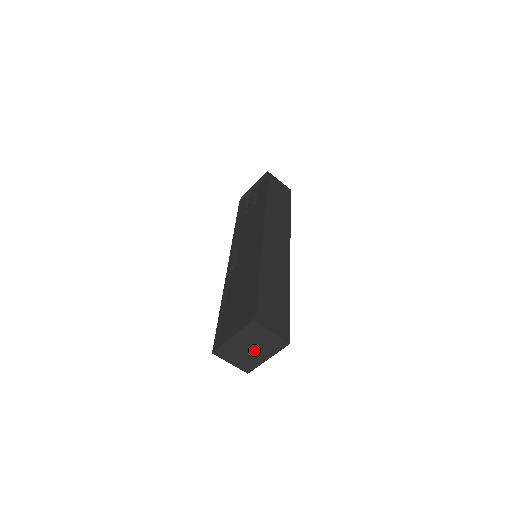
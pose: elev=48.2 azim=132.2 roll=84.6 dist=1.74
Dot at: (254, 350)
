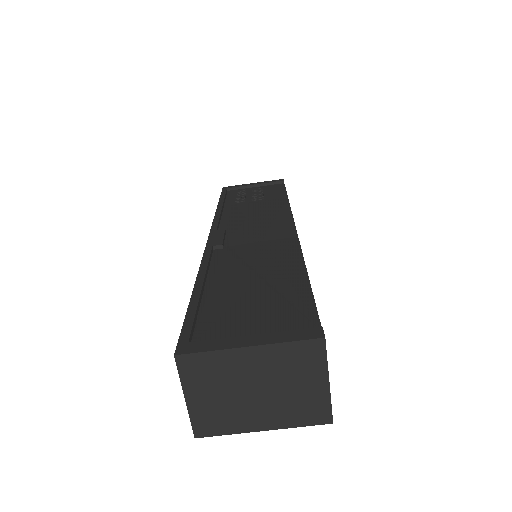
Dot at: (259, 397)
